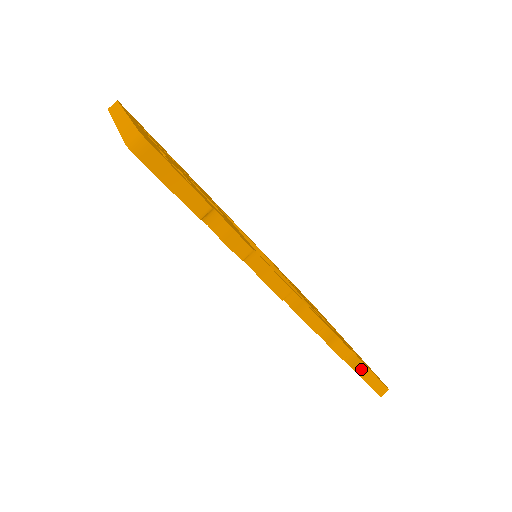
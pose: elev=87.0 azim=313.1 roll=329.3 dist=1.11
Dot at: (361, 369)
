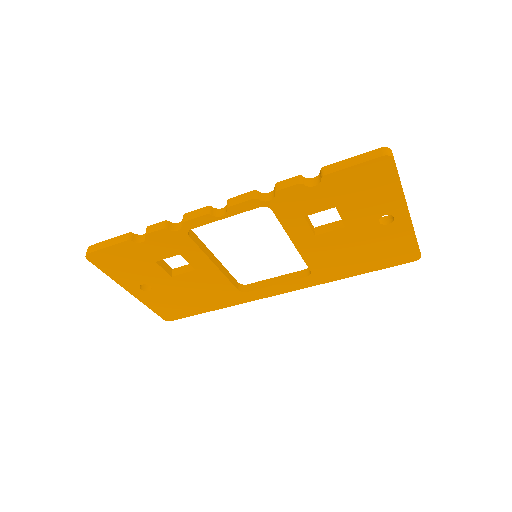
Dot at: (327, 170)
